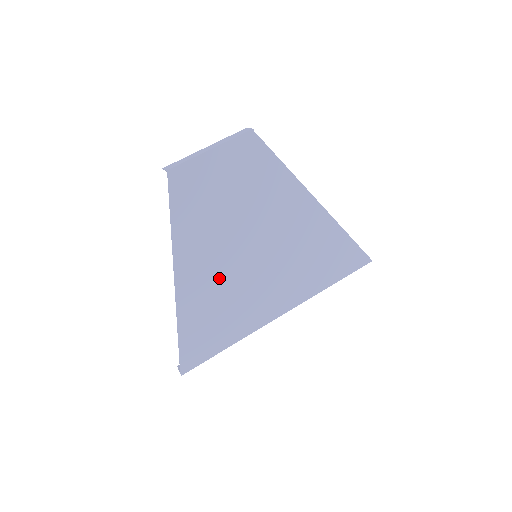
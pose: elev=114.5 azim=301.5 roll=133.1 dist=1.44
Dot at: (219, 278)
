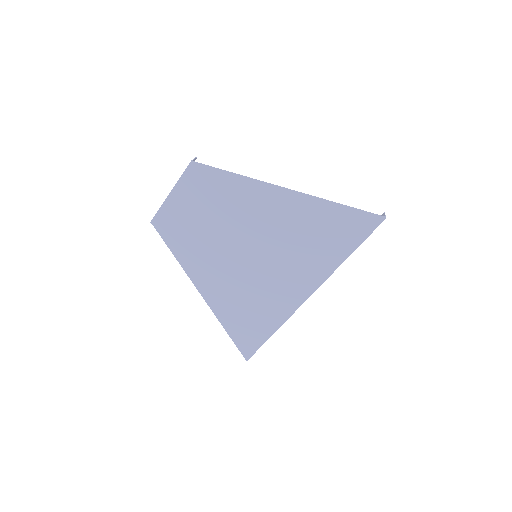
Dot at: (234, 283)
